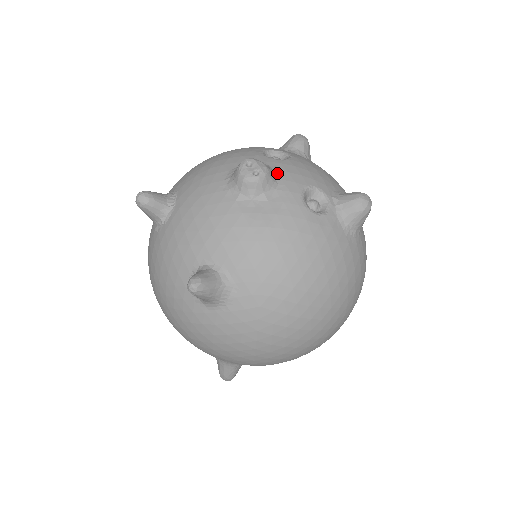
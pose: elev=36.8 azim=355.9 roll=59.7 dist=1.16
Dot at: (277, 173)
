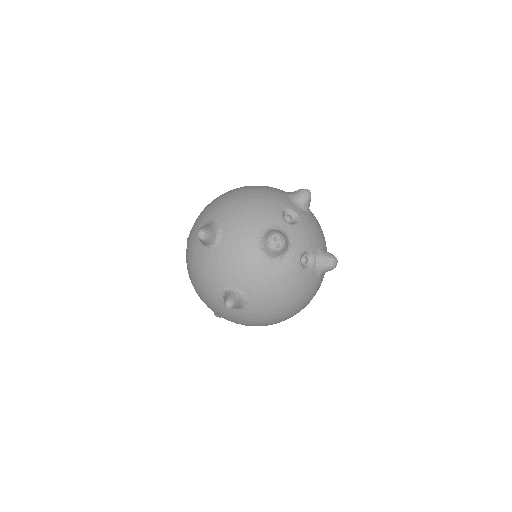
Dot at: (289, 240)
